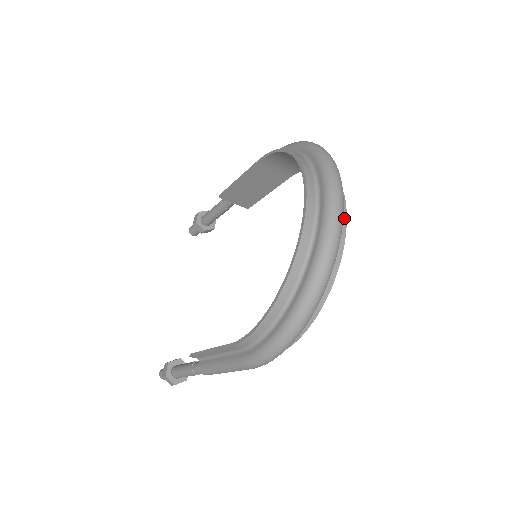
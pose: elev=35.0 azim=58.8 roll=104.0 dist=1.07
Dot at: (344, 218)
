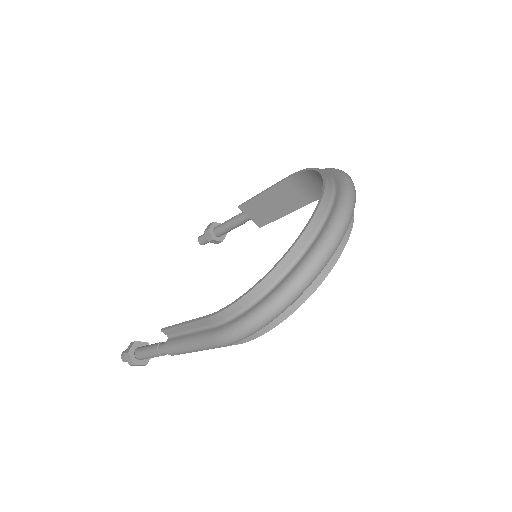
Dot at: (348, 232)
